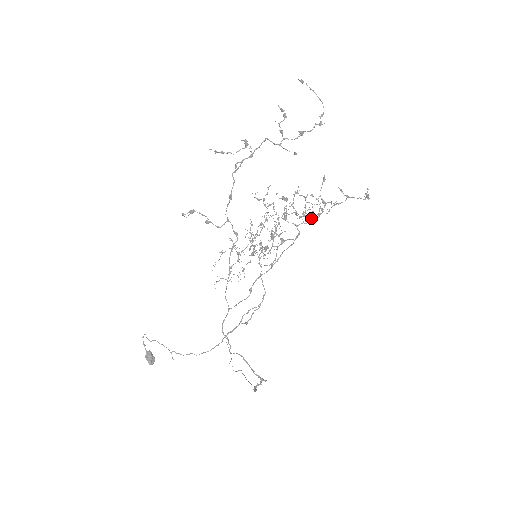
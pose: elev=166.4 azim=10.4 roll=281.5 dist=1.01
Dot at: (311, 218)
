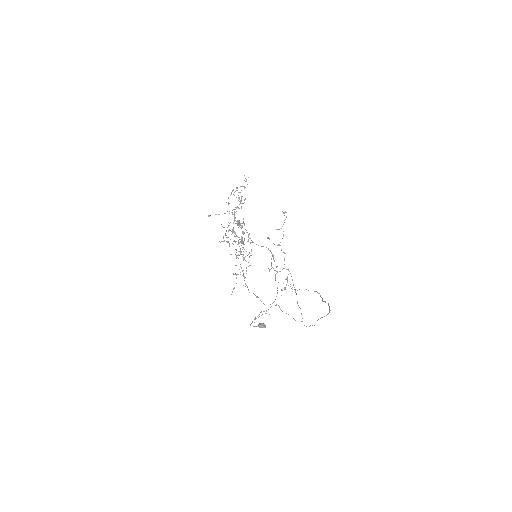
Dot at: (245, 198)
